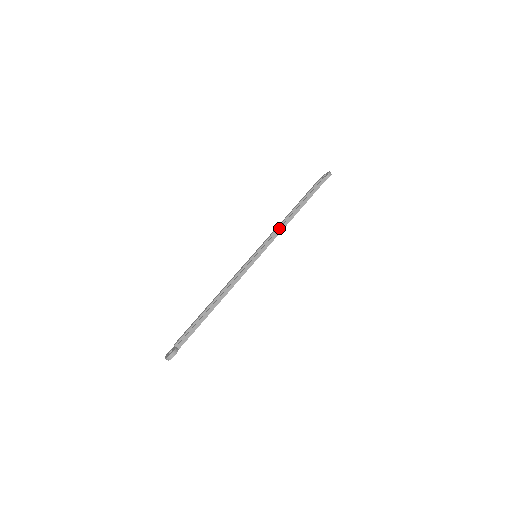
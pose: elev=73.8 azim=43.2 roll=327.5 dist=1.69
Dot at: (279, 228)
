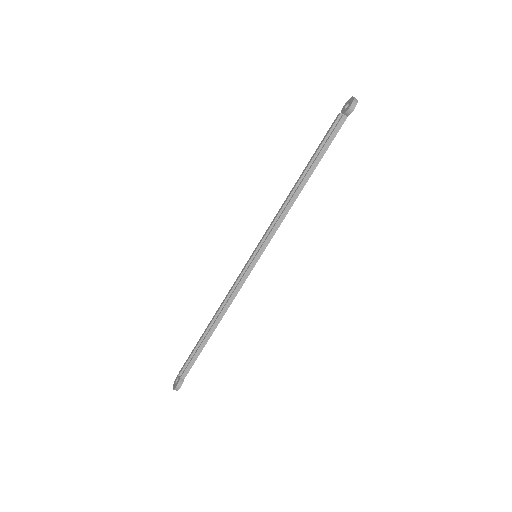
Dot at: (281, 213)
